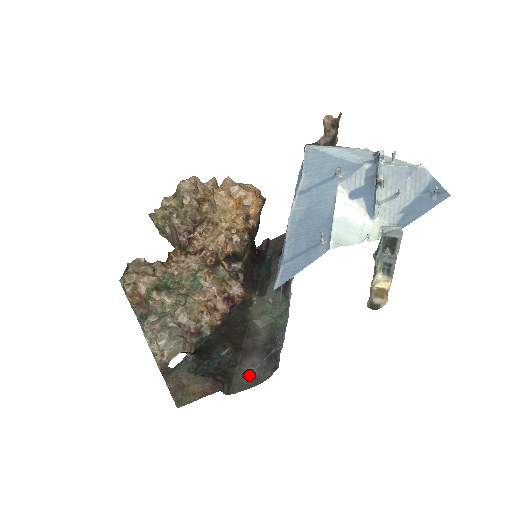
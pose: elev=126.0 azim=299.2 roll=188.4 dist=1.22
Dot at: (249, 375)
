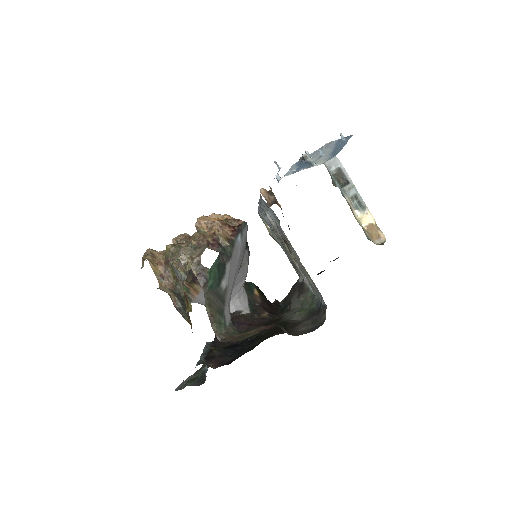
Dot at: (306, 331)
